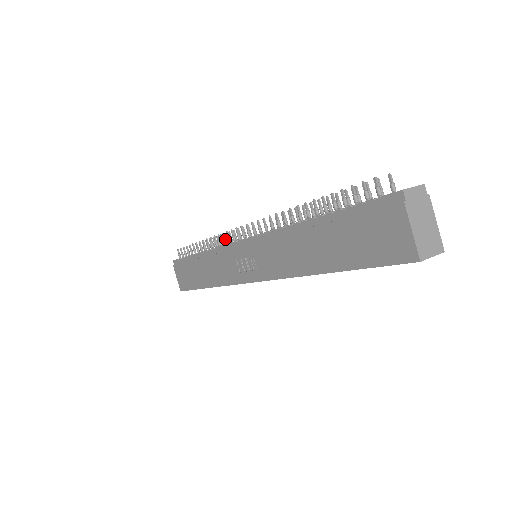
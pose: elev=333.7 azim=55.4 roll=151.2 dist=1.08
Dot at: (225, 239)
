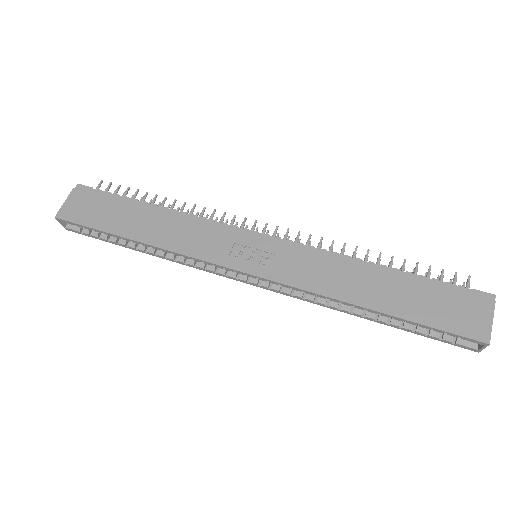
Dot at: occluded
